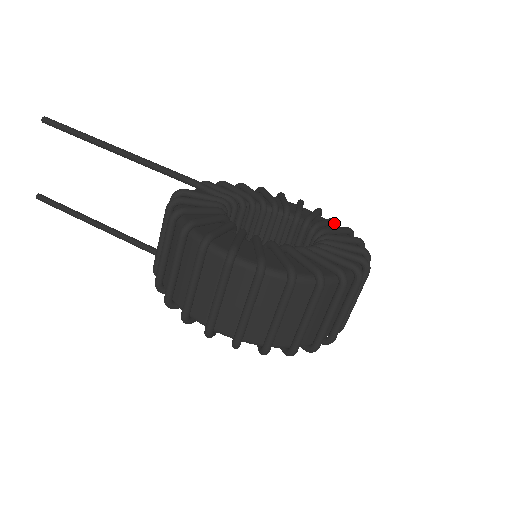
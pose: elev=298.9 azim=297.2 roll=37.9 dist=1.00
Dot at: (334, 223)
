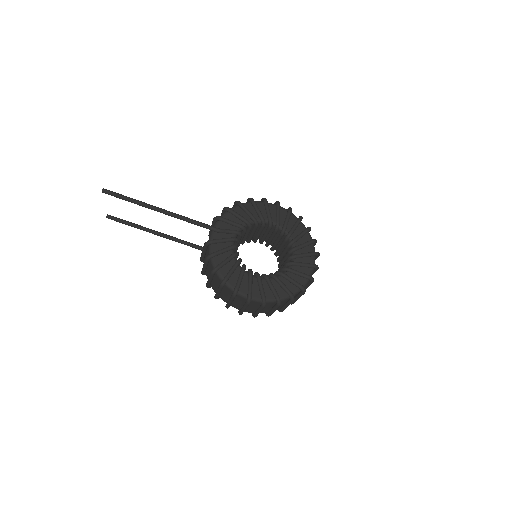
Dot at: (299, 223)
